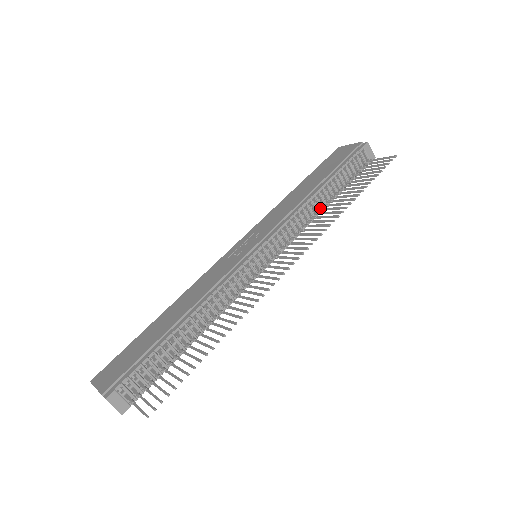
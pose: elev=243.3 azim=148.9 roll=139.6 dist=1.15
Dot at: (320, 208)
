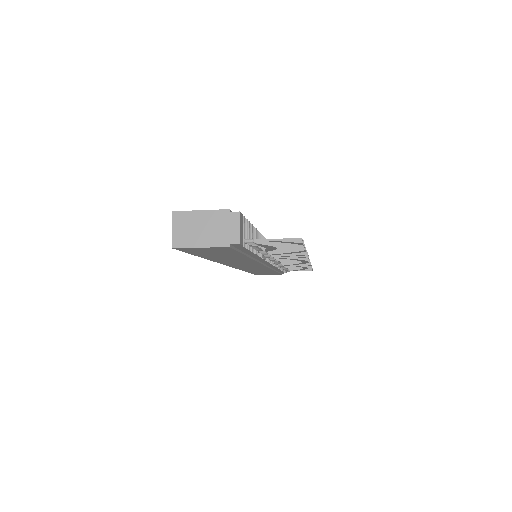
Dot at: occluded
